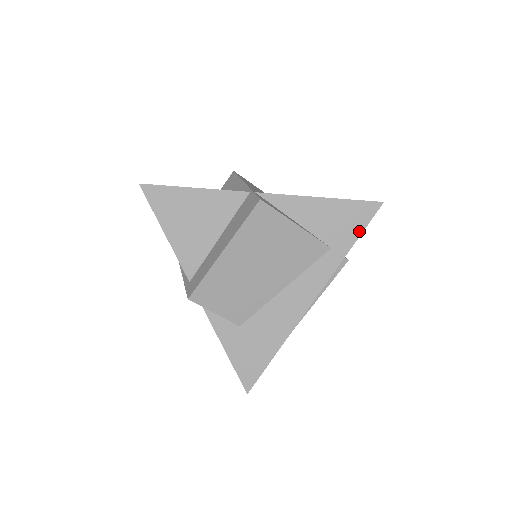
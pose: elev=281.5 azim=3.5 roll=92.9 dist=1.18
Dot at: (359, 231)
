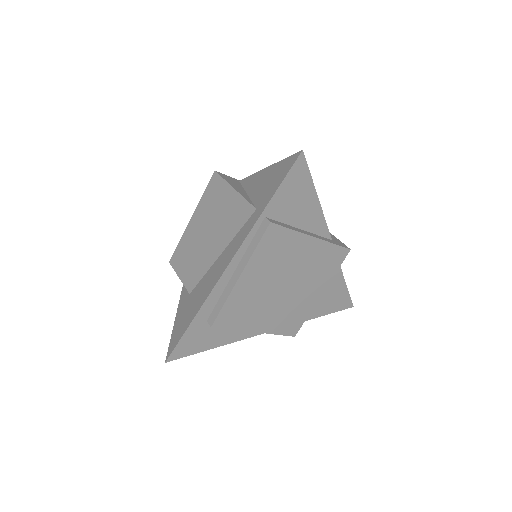
Dot at: (278, 186)
